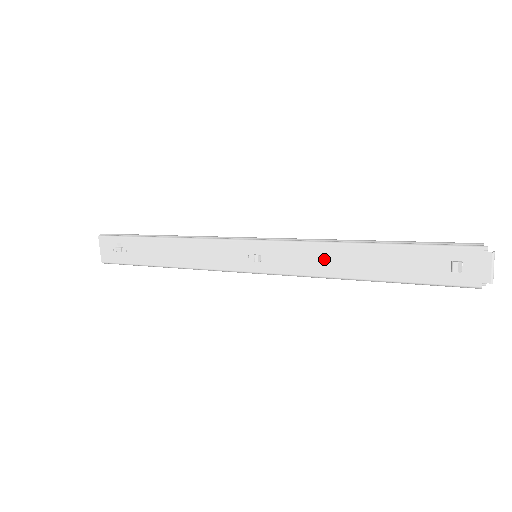
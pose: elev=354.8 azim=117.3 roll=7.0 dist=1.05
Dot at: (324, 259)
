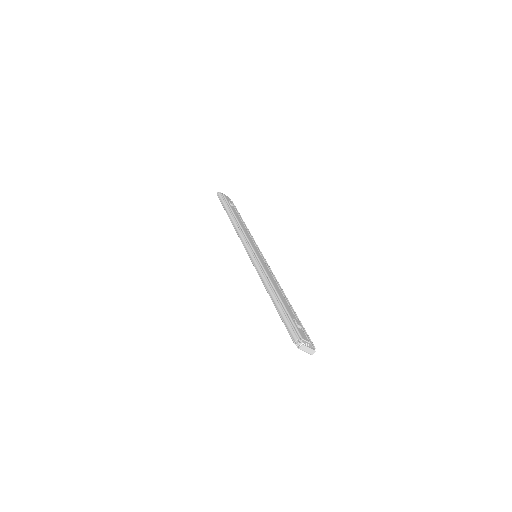
Dot at: occluded
